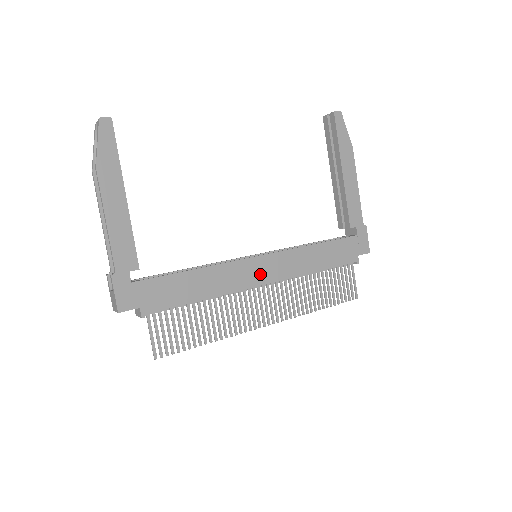
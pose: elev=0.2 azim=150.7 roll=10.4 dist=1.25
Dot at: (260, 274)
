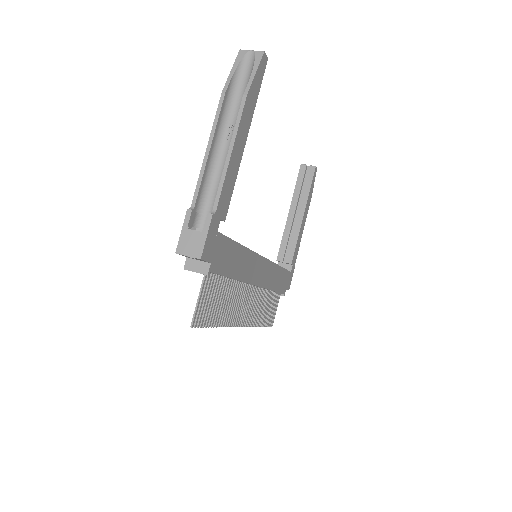
Dot at: (259, 275)
